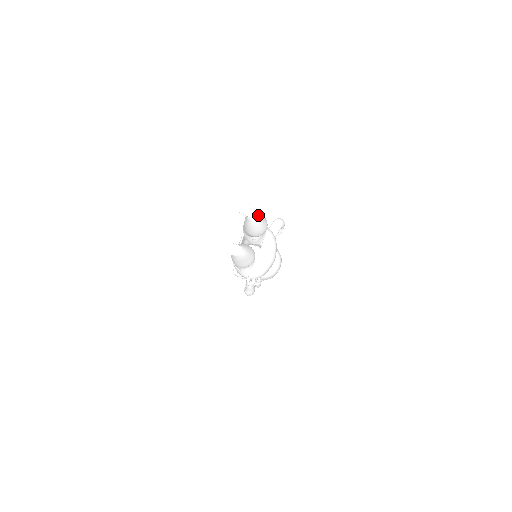
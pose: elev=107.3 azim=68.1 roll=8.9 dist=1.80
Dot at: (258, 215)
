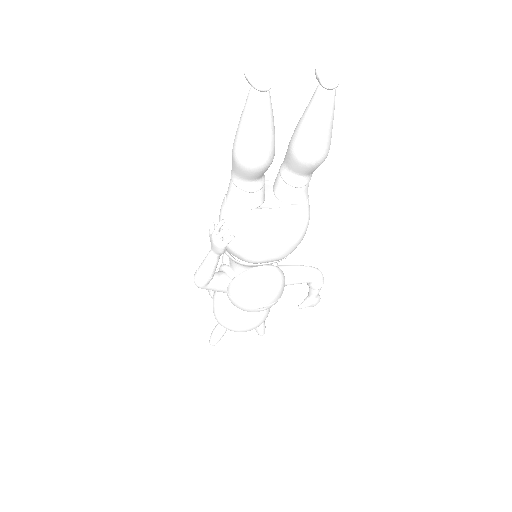
Dot at: (332, 103)
